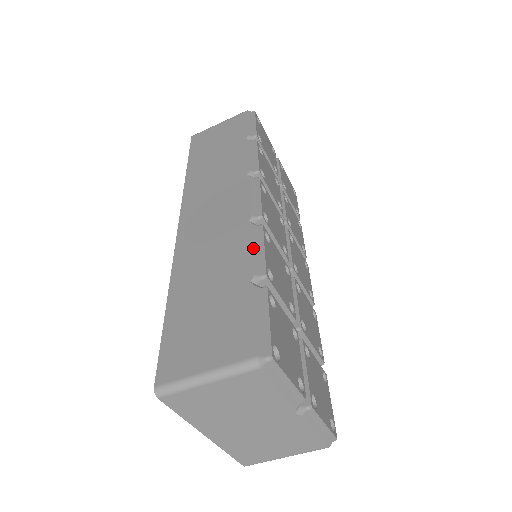
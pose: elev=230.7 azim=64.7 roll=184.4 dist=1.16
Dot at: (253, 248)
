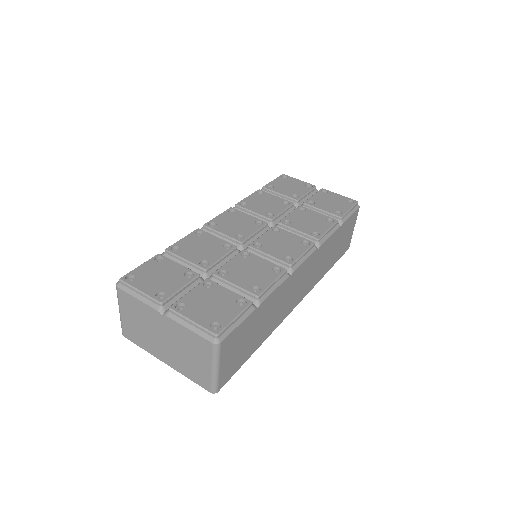
Dot at: occluded
